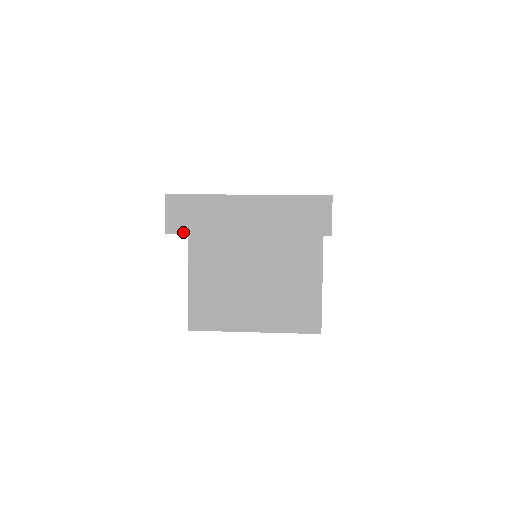
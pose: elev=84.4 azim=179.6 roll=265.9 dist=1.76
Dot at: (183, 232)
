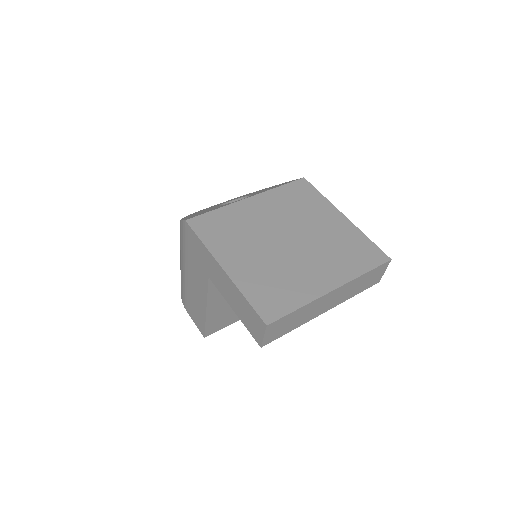
Dot at: (276, 338)
